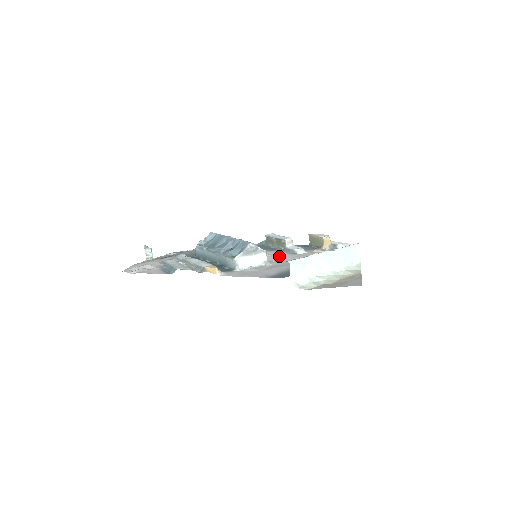
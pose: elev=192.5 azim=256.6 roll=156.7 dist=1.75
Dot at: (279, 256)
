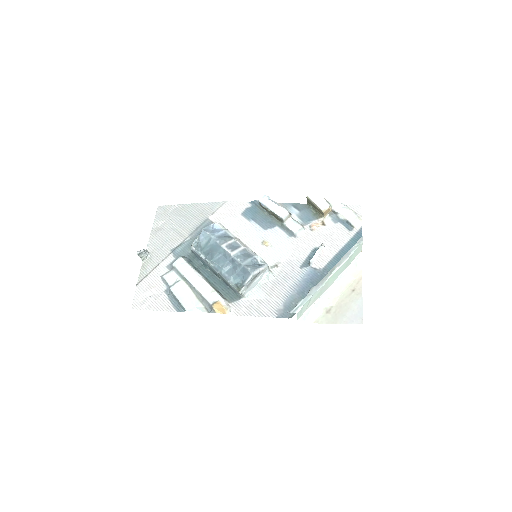
Dot at: (279, 247)
